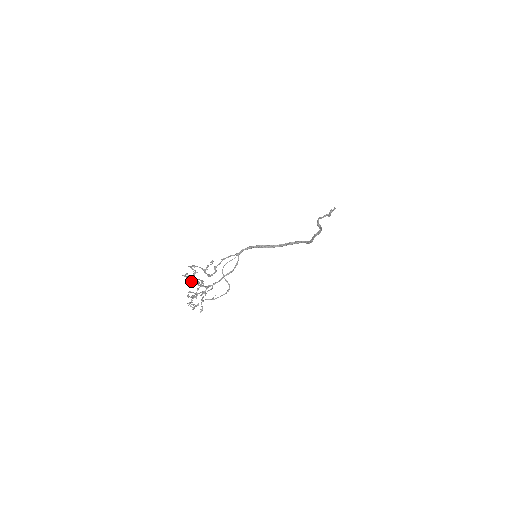
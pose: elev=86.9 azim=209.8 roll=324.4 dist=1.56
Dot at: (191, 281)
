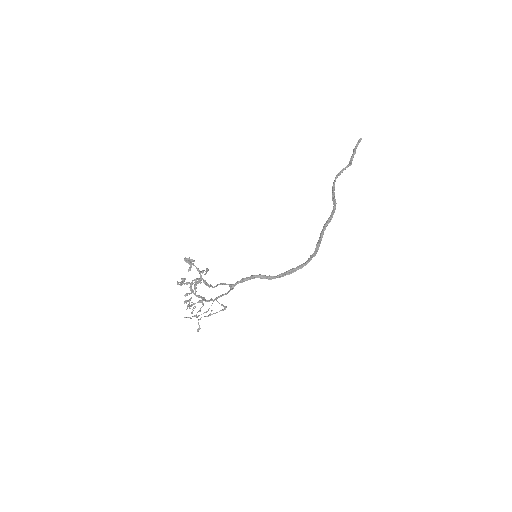
Dot at: (189, 270)
